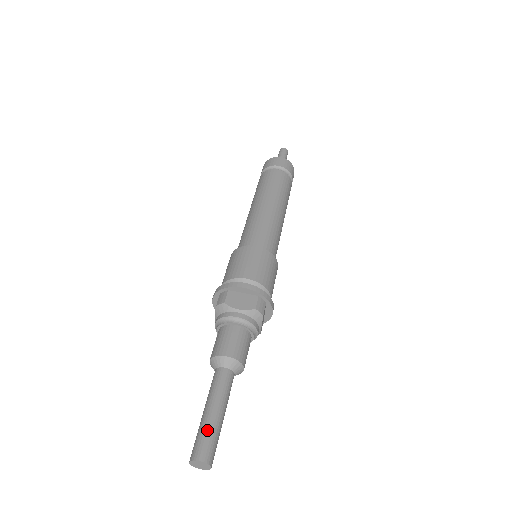
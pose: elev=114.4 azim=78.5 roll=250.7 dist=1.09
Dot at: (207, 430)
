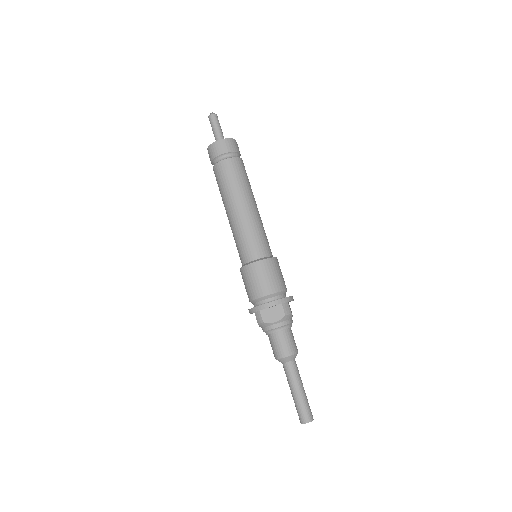
Dot at: (301, 405)
